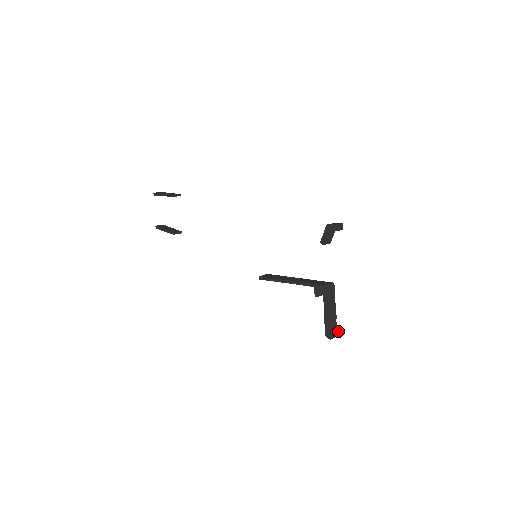
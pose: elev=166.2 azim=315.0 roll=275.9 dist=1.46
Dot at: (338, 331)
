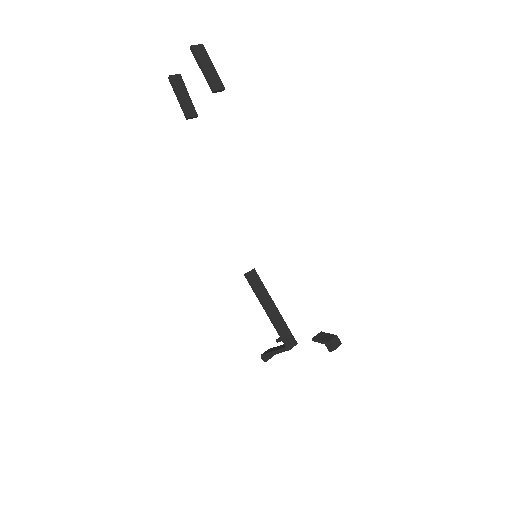
Dot at: occluded
